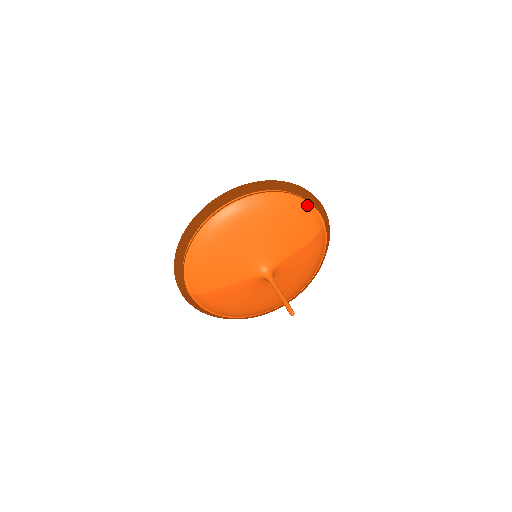
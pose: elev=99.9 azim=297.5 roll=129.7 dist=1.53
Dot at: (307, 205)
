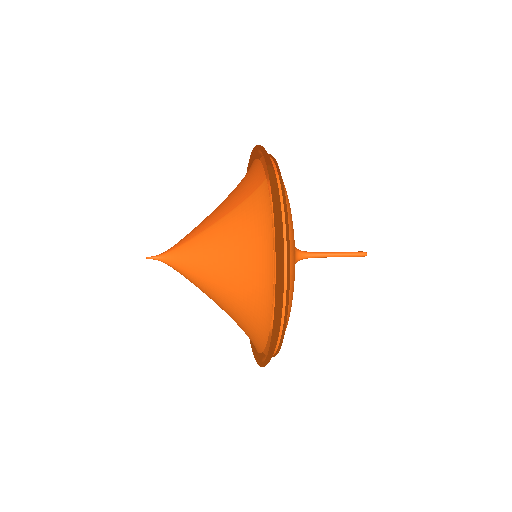
Dot at: (286, 225)
